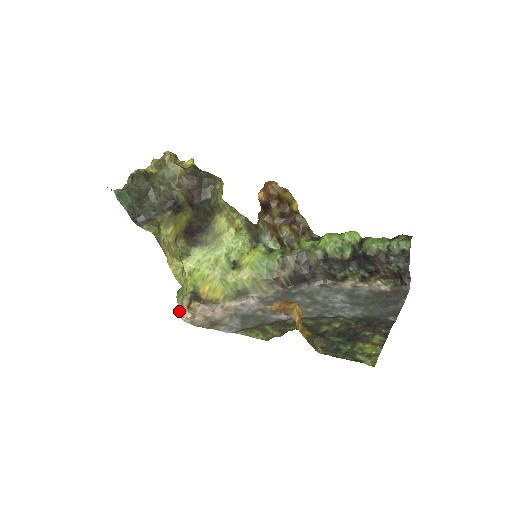
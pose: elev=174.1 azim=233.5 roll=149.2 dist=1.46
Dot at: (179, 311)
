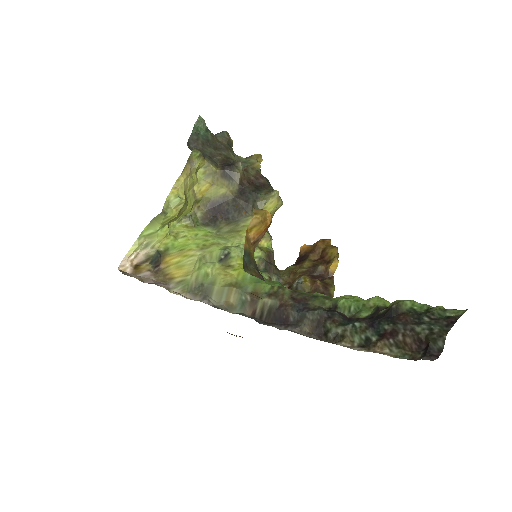
Dot at: (127, 253)
